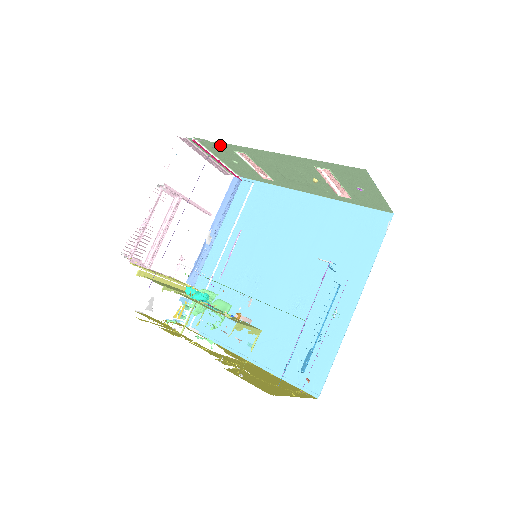
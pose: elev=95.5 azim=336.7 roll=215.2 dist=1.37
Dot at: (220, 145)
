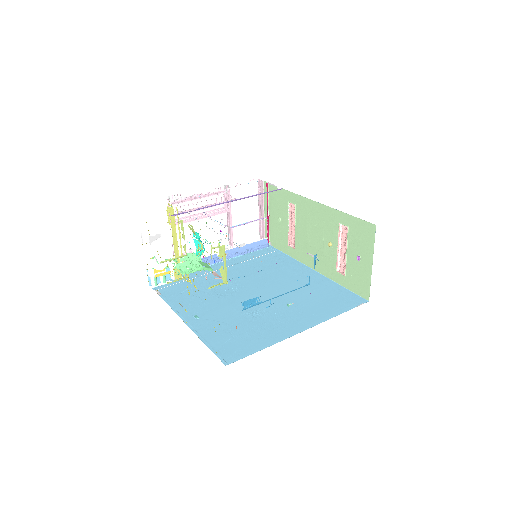
Dot at: (282, 194)
